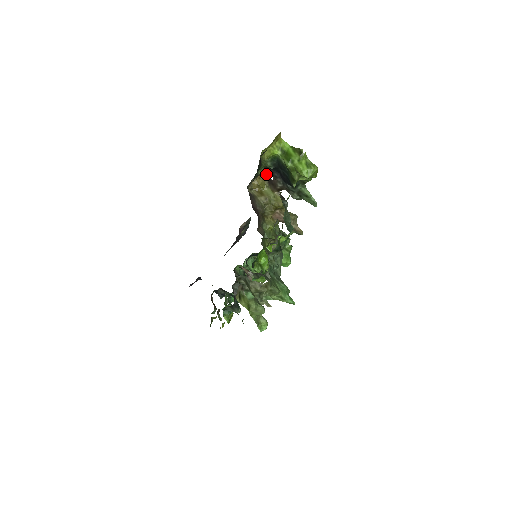
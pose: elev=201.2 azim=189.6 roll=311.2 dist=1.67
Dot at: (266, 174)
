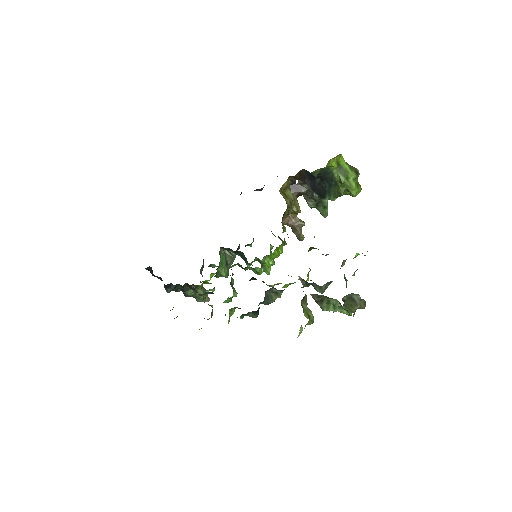
Dot at: (295, 177)
